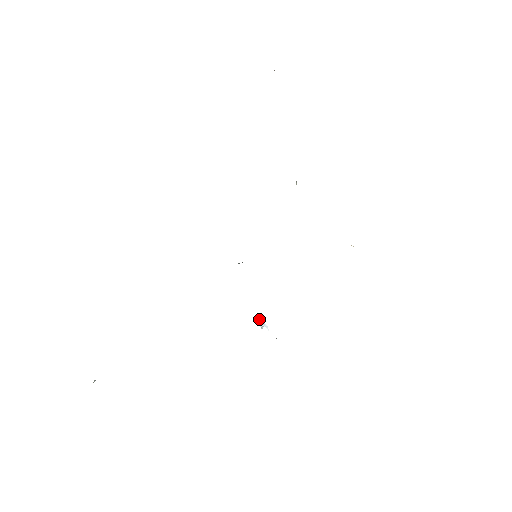
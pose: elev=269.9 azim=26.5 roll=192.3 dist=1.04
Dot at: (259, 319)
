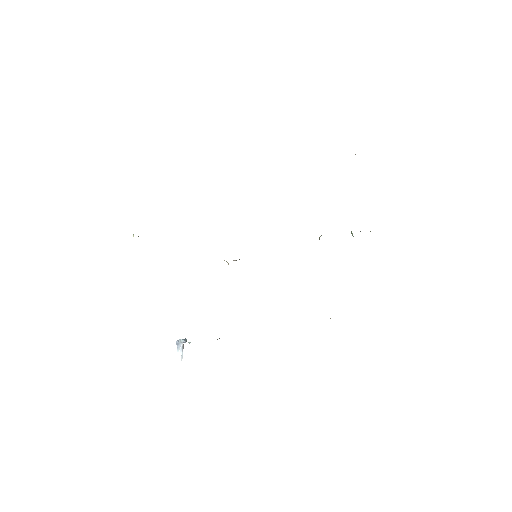
Dot at: occluded
